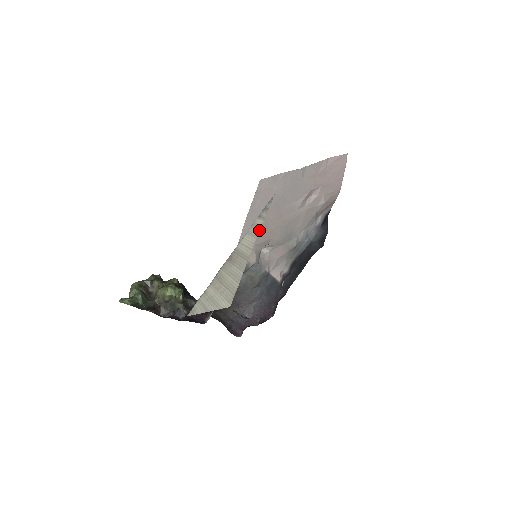
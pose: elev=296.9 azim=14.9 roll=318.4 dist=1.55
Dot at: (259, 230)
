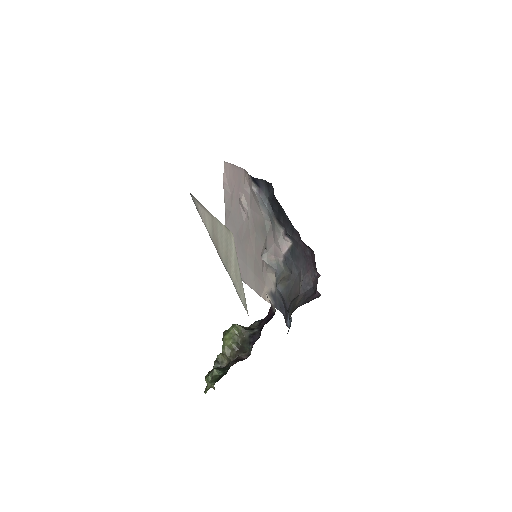
Dot at: (201, 205)
